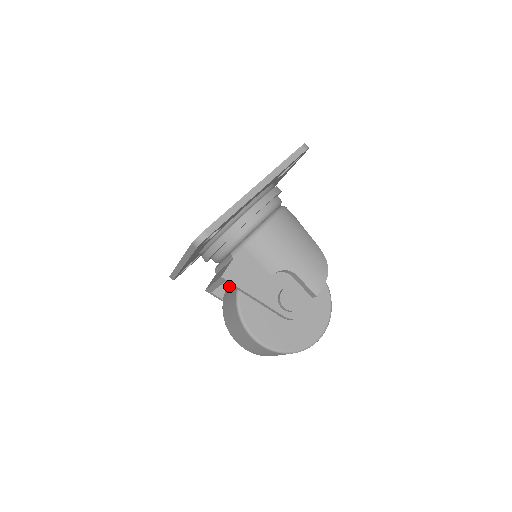
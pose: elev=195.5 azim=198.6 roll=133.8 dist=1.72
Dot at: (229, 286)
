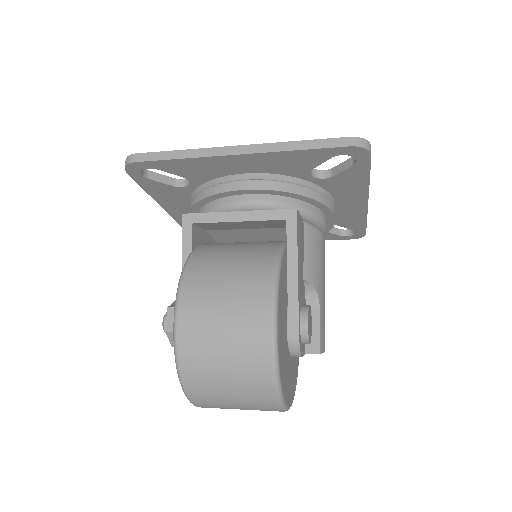
Dot at: occluded
